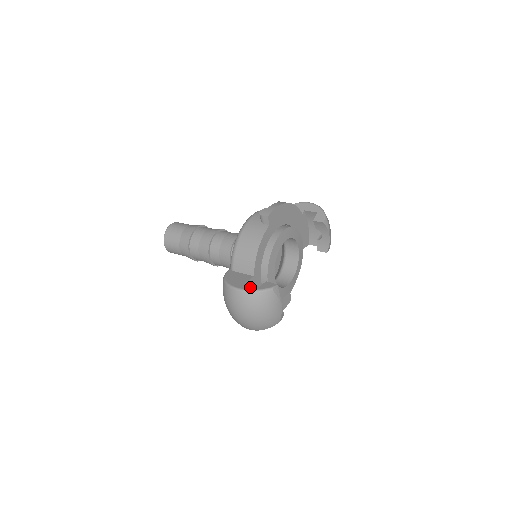
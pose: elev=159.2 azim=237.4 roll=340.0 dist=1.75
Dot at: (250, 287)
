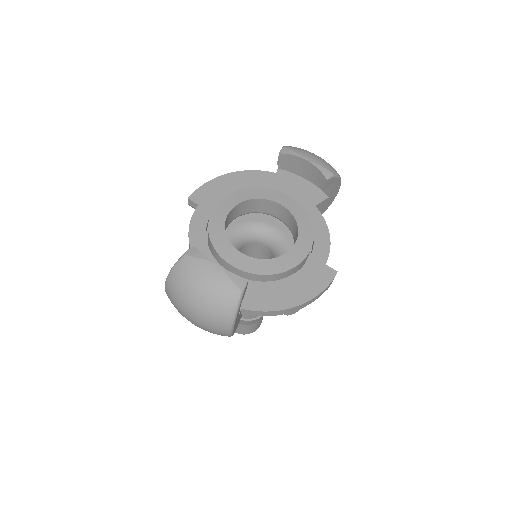
Dot at: occluded
